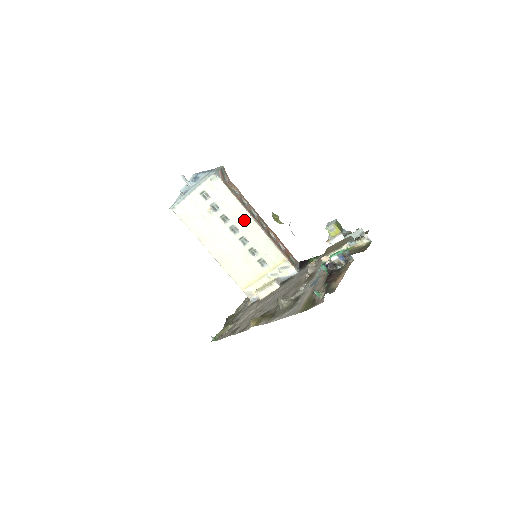
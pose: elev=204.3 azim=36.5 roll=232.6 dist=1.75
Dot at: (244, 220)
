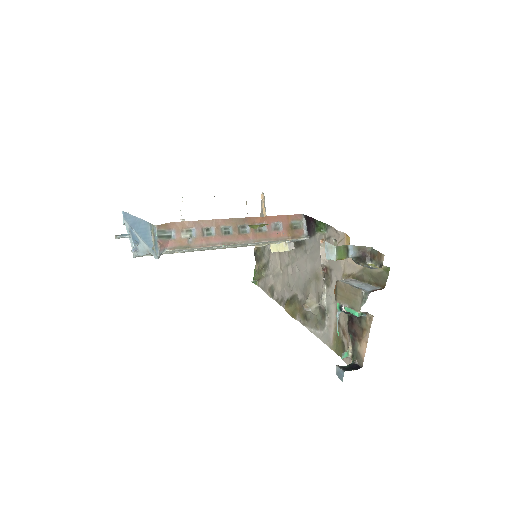
Dot at: occluded
